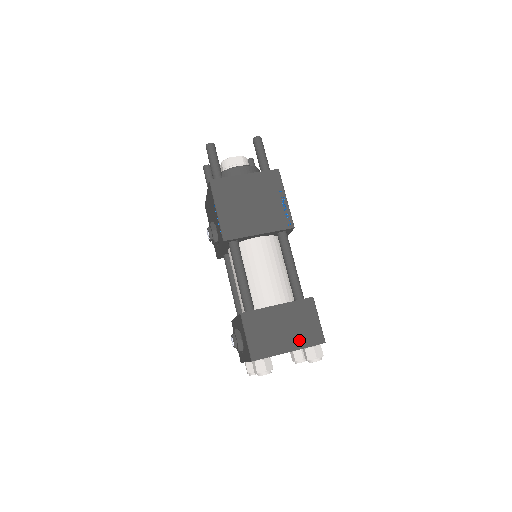
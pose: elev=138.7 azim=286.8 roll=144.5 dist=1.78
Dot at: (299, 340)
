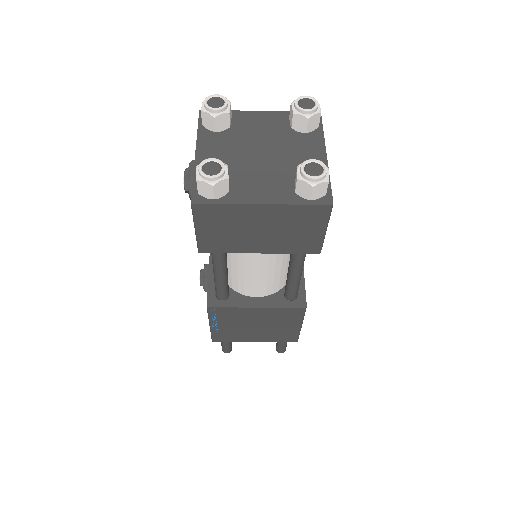
Dot at: occluded
